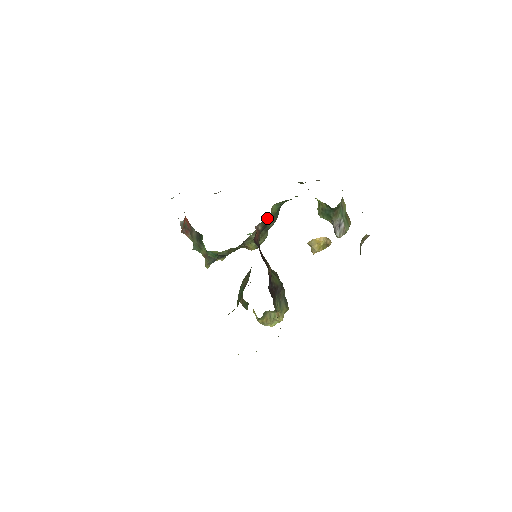
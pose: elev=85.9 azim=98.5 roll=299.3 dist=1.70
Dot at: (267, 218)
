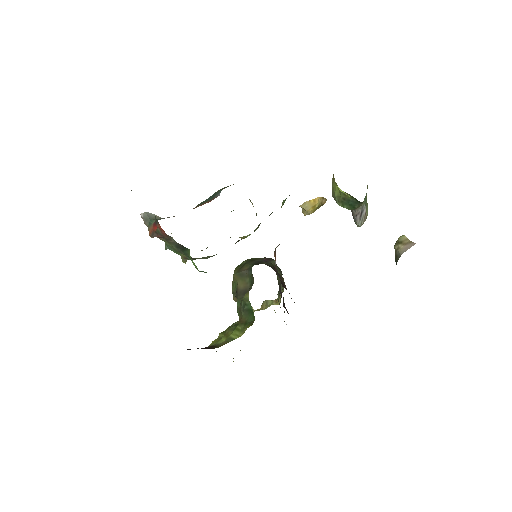
Dot at: occluded
